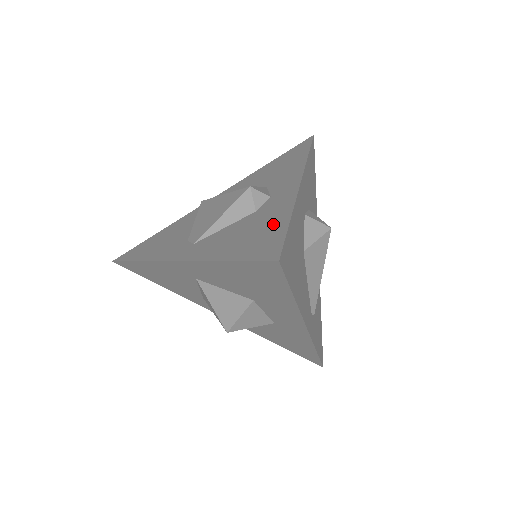
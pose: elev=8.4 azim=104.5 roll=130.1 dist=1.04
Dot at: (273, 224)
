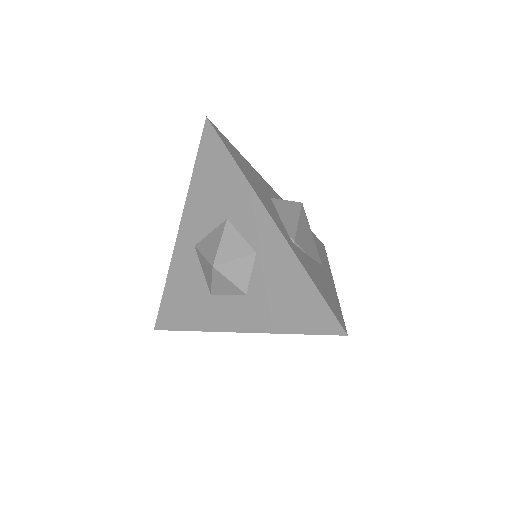
Dot at: occluded
